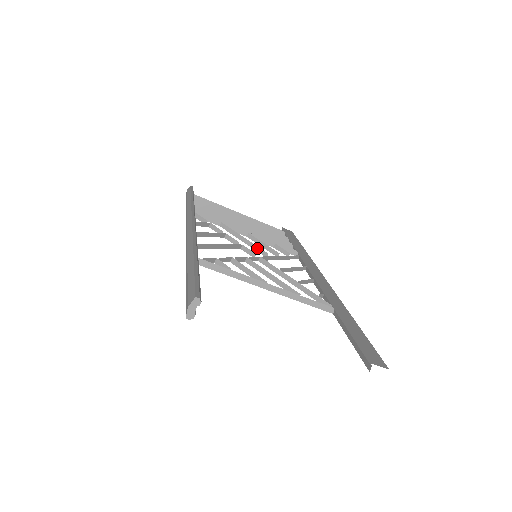
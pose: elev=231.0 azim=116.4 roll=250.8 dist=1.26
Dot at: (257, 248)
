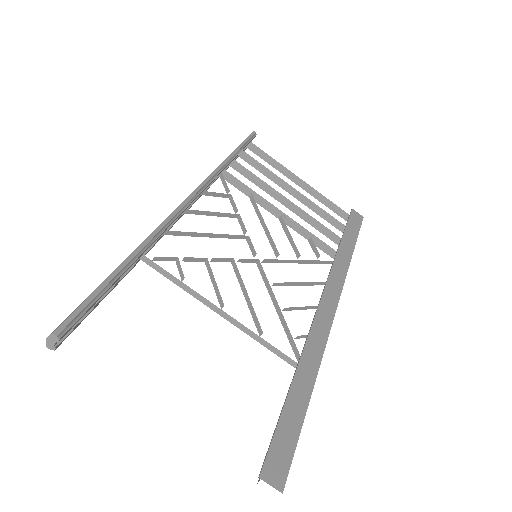
Dot at: (272, 242)
